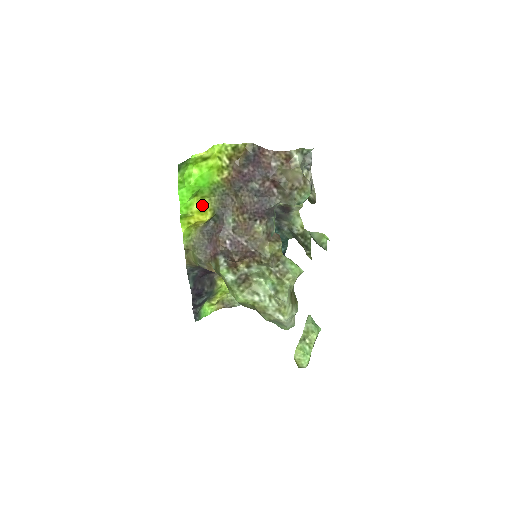
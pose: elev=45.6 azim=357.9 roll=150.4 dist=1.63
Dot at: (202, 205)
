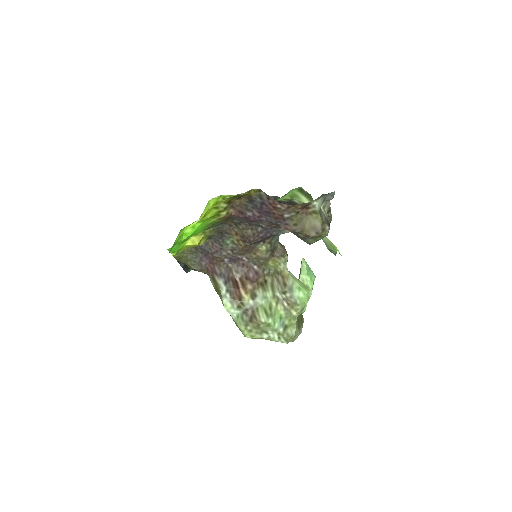
Dot at: (195, 240)
